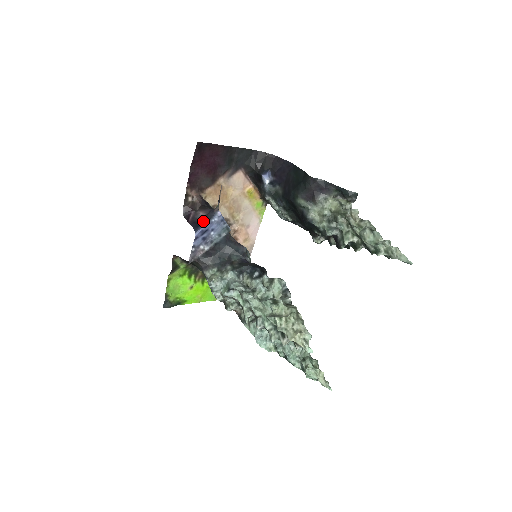
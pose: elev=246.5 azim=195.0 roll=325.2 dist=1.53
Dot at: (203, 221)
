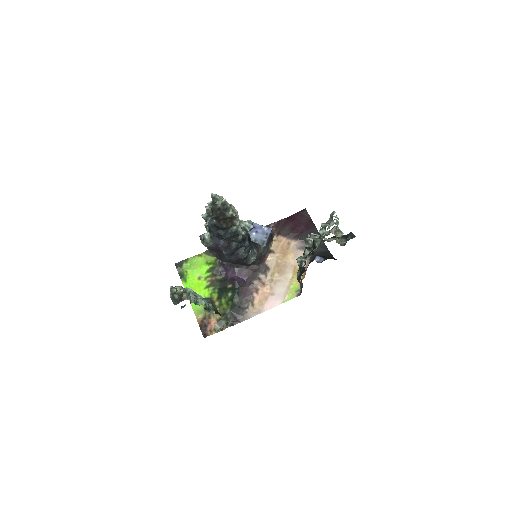
Dot at: occluded
